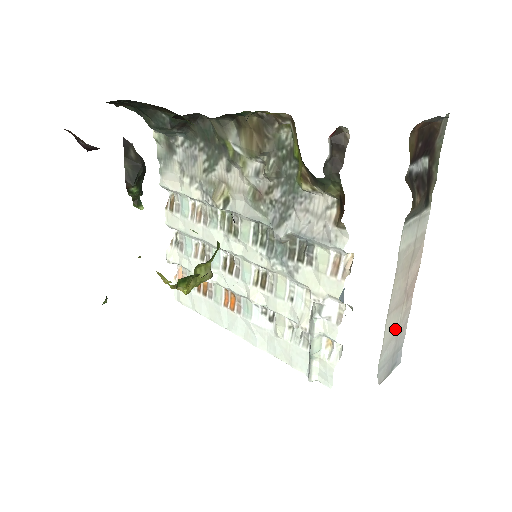
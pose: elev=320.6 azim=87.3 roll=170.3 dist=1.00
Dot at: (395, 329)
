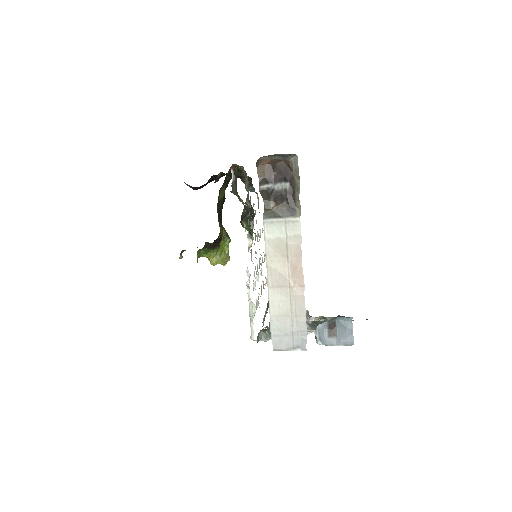
Dot at: (287, 308)
